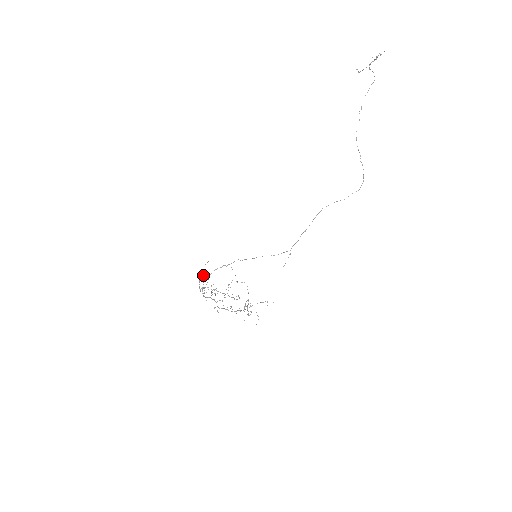
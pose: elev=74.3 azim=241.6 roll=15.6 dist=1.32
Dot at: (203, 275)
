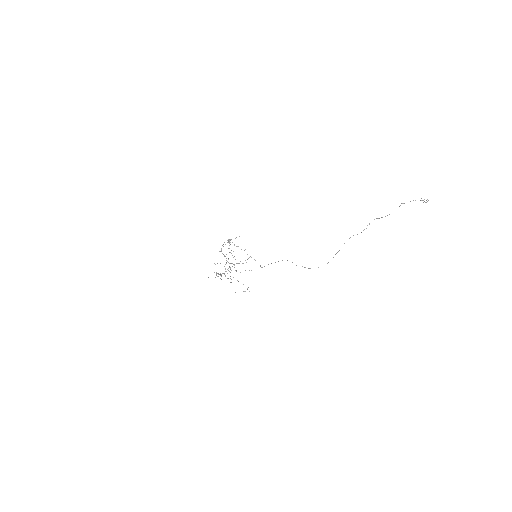
Dot at: occluded
